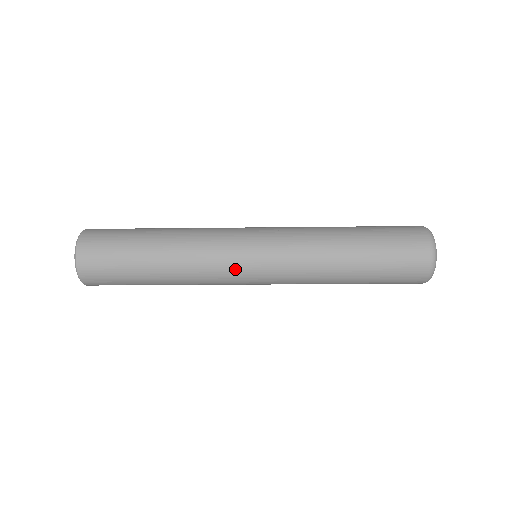
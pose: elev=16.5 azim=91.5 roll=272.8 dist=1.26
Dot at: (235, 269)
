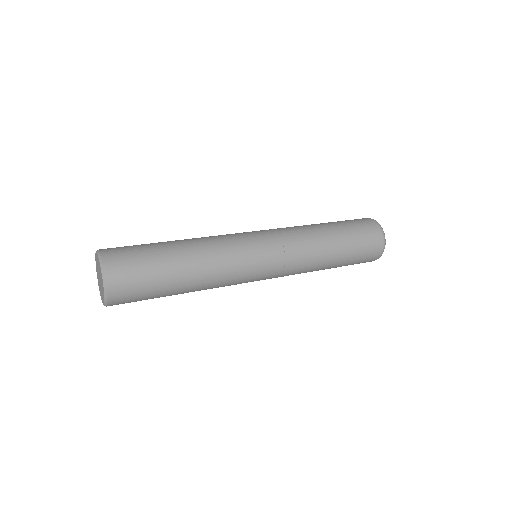
Dot at: occluded
